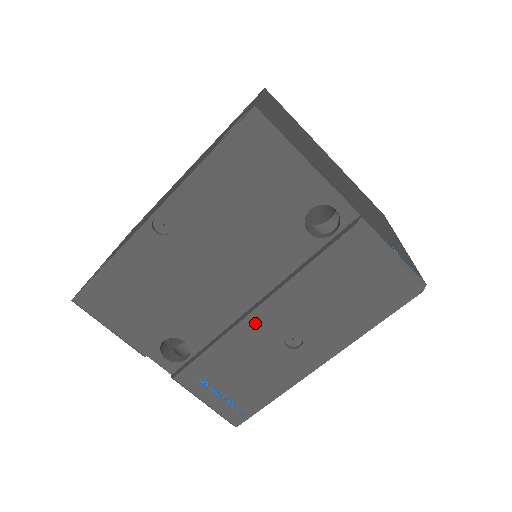
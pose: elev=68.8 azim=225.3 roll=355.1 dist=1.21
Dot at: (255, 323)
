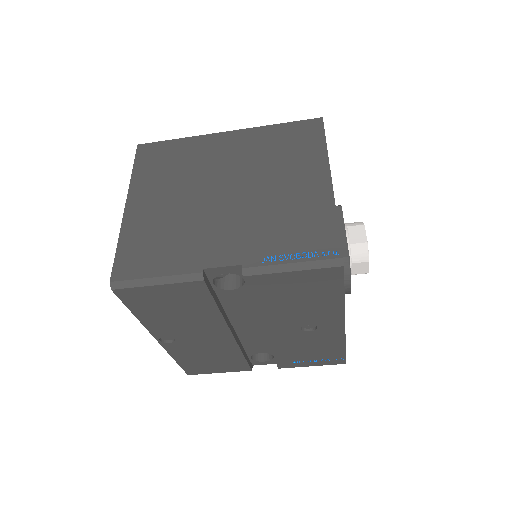
Dot at: (275, 335)
